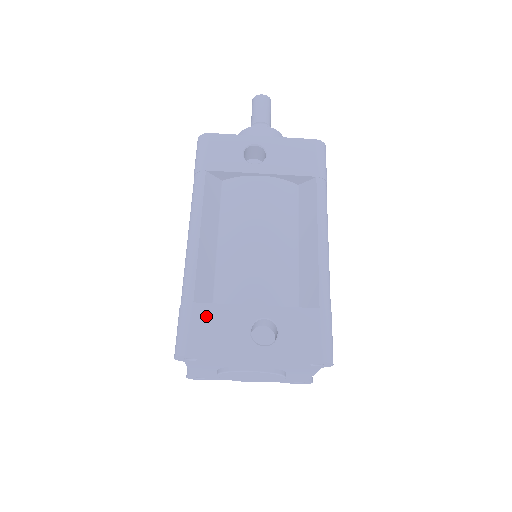
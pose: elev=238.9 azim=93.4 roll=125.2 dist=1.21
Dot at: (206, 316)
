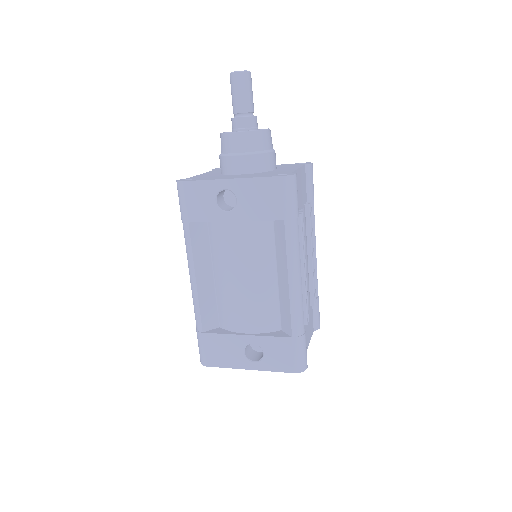
Dot at: (213, 342)
